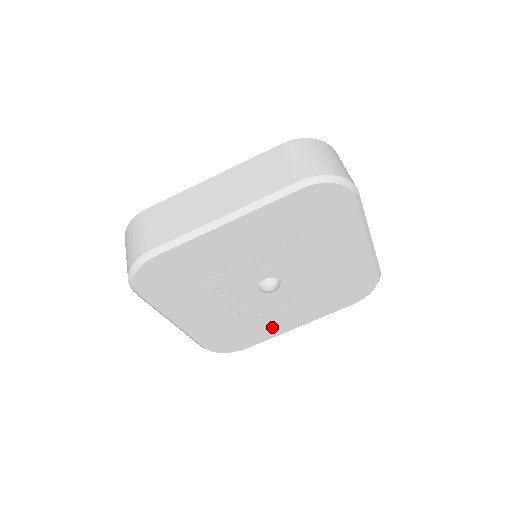
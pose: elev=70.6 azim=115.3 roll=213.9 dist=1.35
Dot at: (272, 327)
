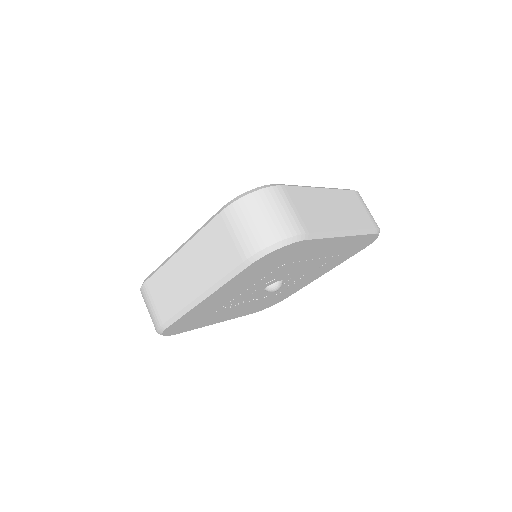
Dot at: (299, 286)
